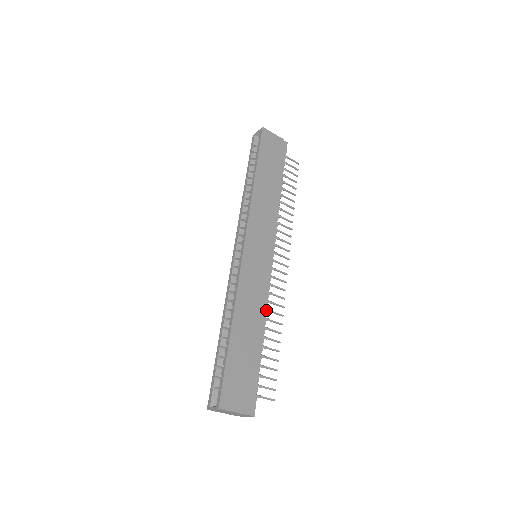
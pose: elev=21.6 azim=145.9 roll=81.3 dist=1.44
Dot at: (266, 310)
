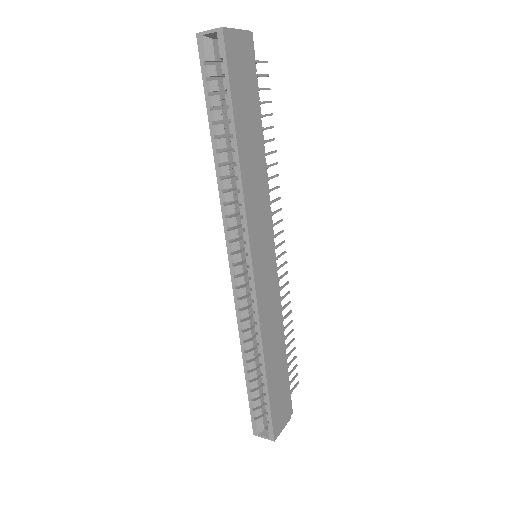
Dot at: (281, 315)
